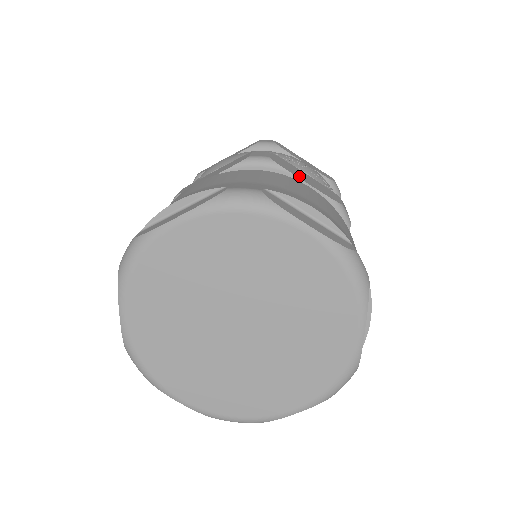
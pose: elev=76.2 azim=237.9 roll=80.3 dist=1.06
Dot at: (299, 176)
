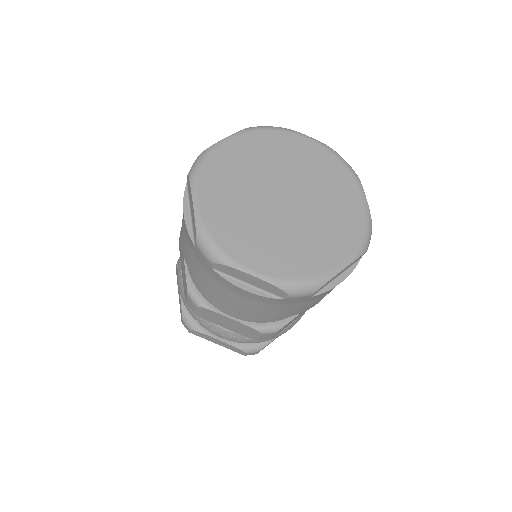
Dot at: occluded
